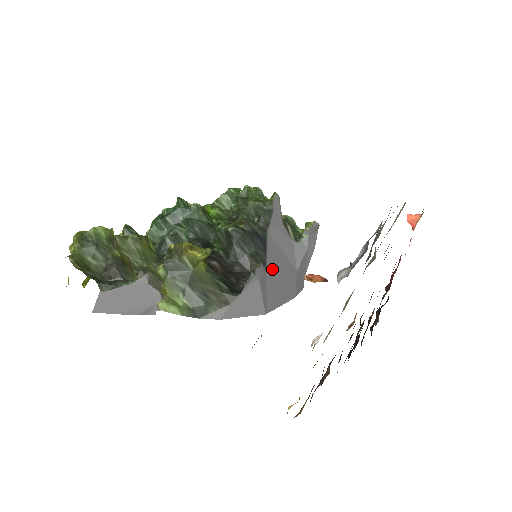
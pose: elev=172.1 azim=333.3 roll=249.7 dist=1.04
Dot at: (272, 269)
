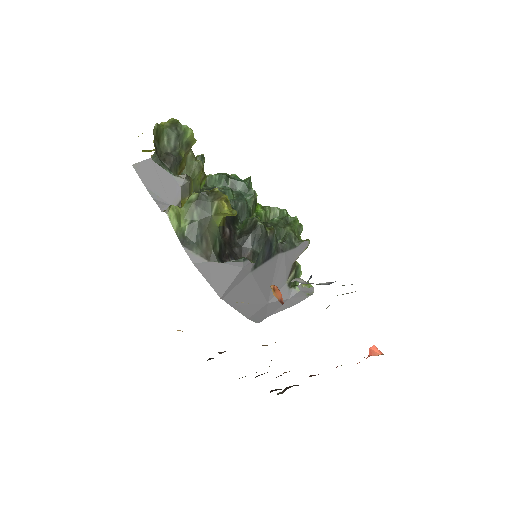
Dot at: (256, 277)
